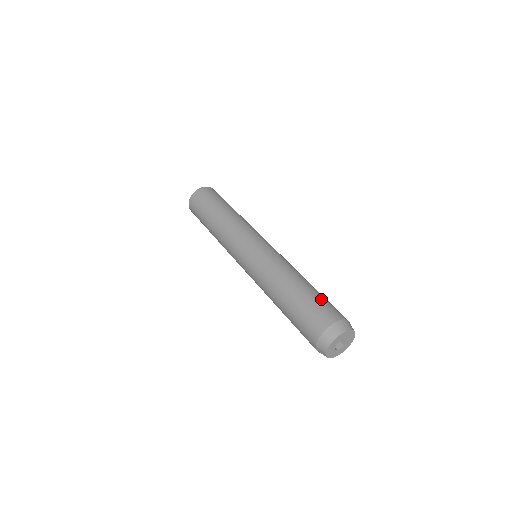
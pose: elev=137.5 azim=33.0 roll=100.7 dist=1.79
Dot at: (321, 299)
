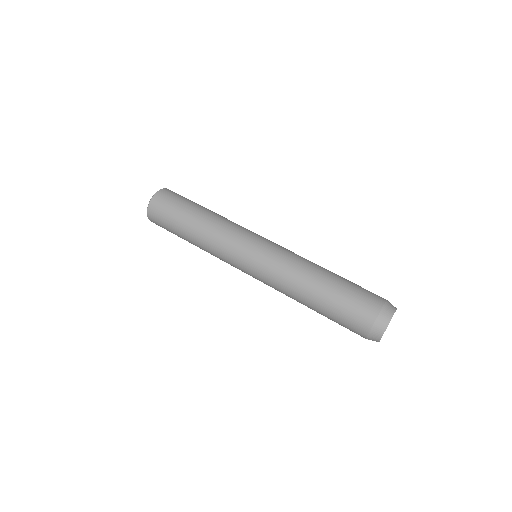
Dot at: occluded
